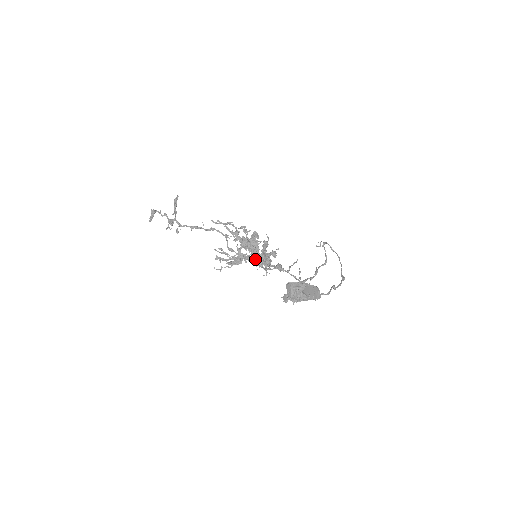
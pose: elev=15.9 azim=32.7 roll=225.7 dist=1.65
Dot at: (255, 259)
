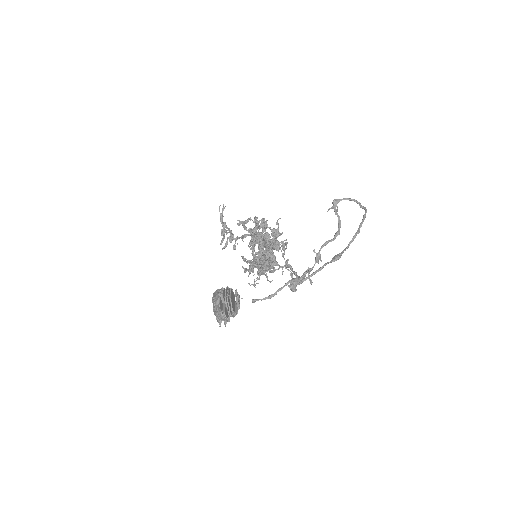
Dot at: (263, 260)
